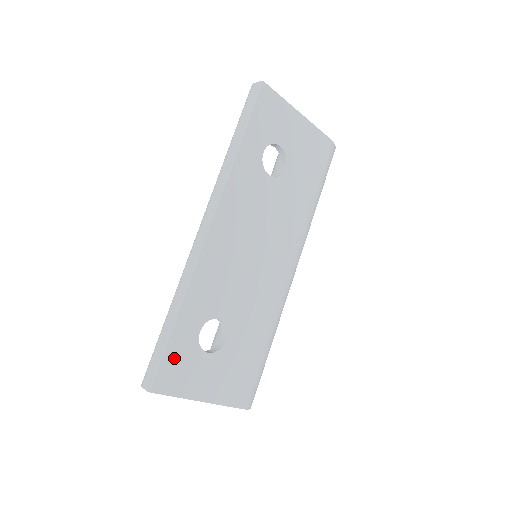
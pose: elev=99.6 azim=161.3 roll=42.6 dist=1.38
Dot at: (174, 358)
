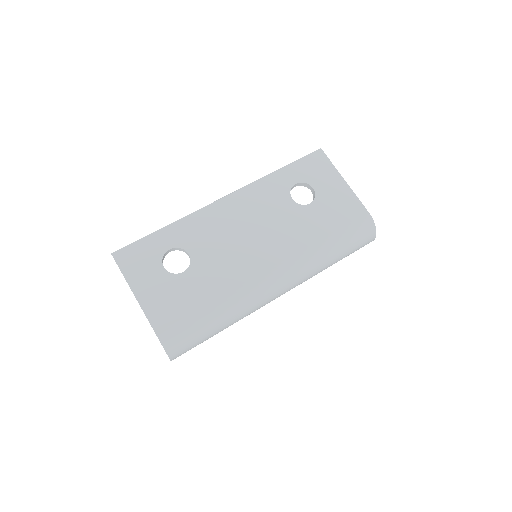
Dot at: (141, 249)
